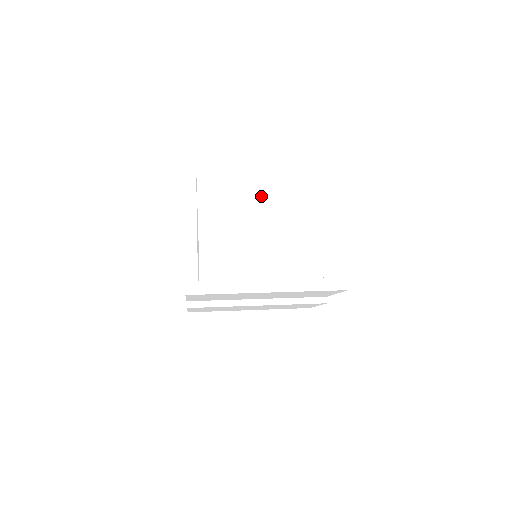
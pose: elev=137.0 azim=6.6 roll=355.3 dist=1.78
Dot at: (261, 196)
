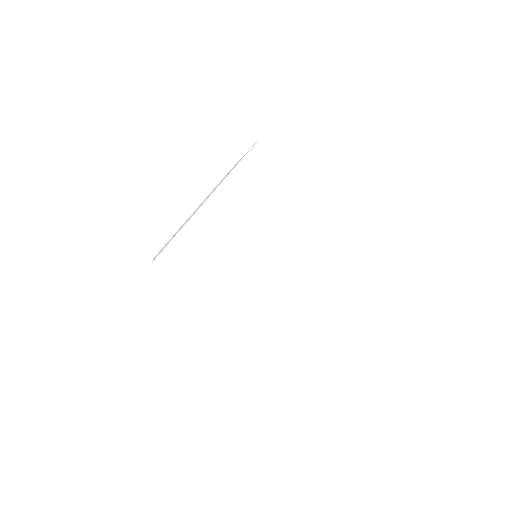
Dot at: occluded
